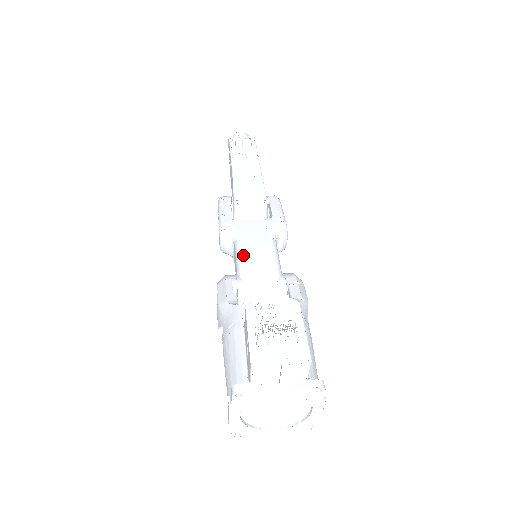
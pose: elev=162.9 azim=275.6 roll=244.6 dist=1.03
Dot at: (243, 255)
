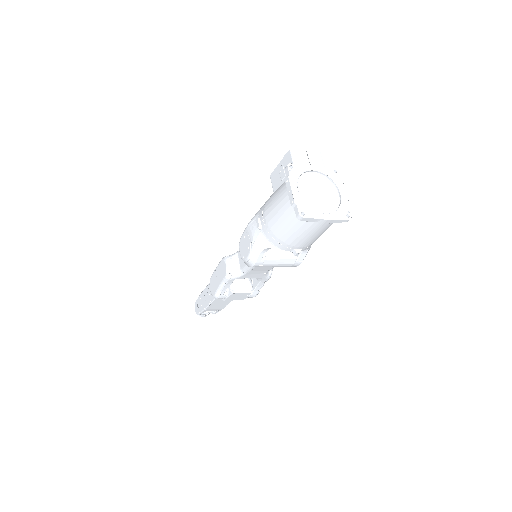
Dot at: occluded
